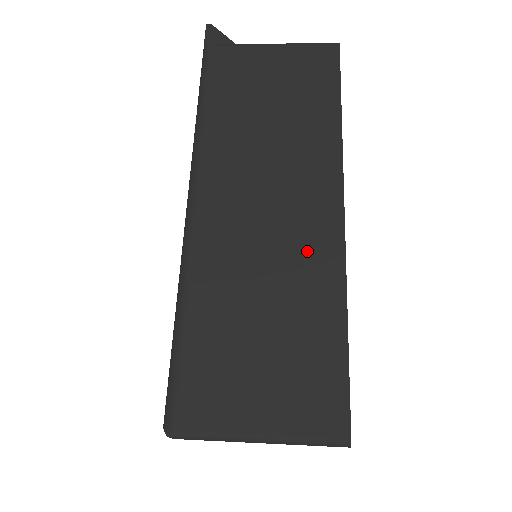
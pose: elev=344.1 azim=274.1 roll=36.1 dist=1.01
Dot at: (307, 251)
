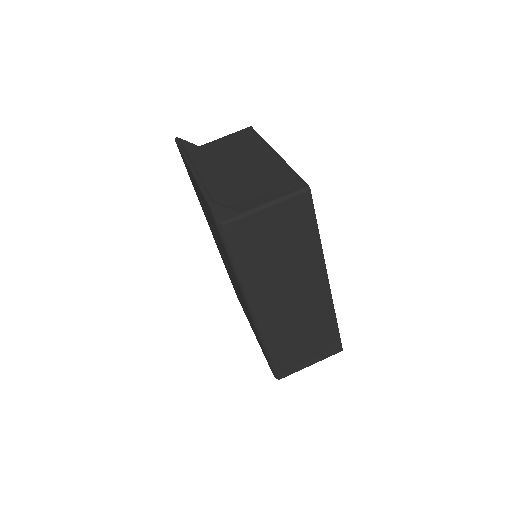
Dot at: (316, 306)
